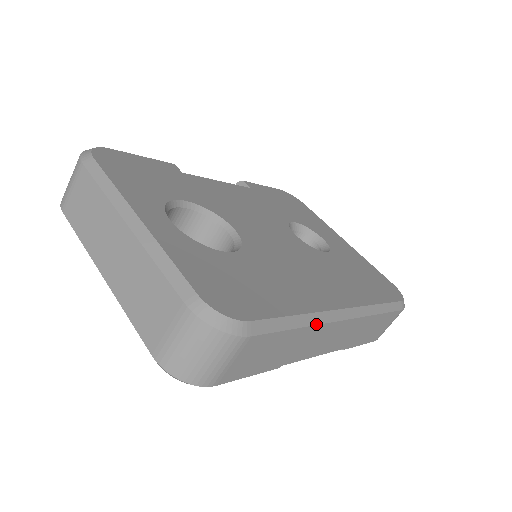
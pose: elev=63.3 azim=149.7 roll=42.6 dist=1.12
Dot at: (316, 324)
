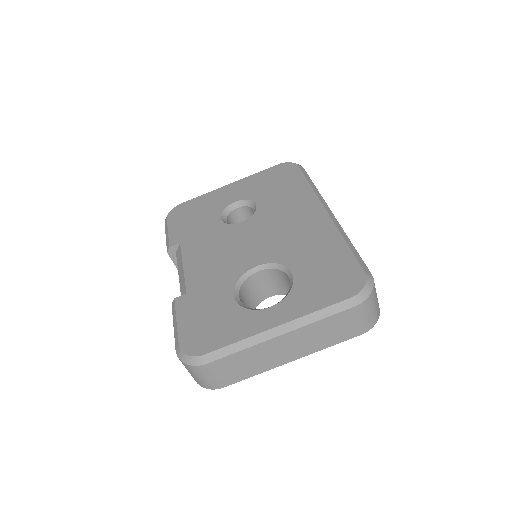
Dot at: (345, 233)
